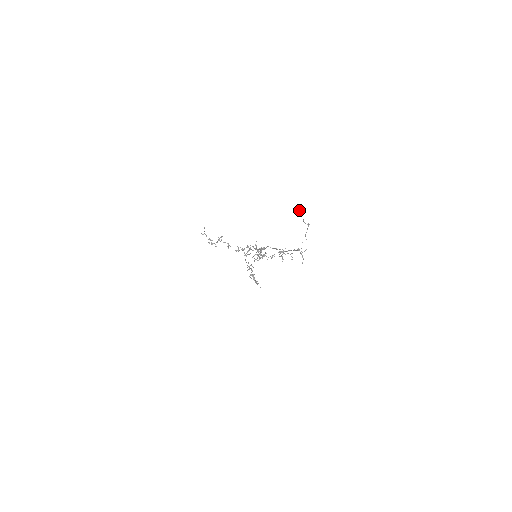
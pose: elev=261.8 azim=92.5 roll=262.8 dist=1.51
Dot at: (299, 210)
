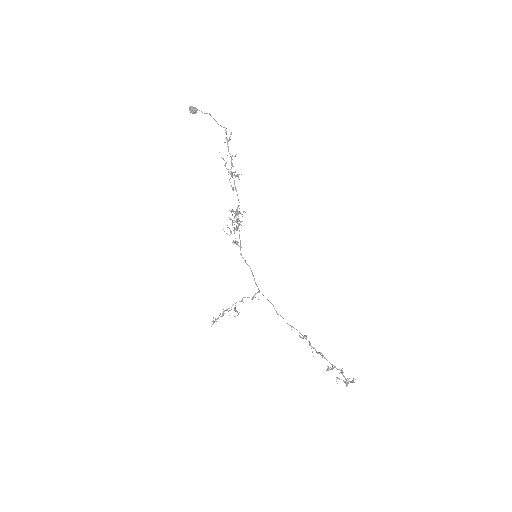
Dot at: (192, 107)
